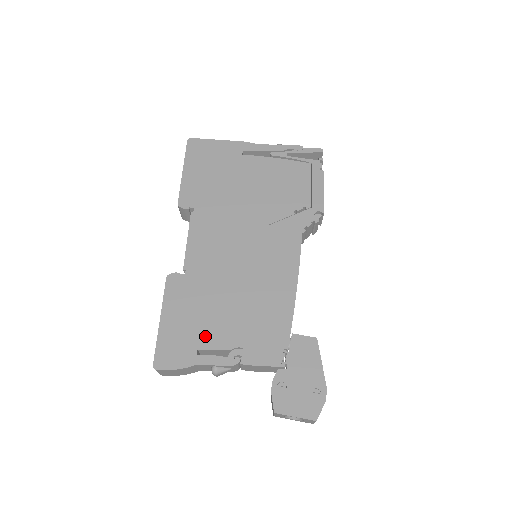
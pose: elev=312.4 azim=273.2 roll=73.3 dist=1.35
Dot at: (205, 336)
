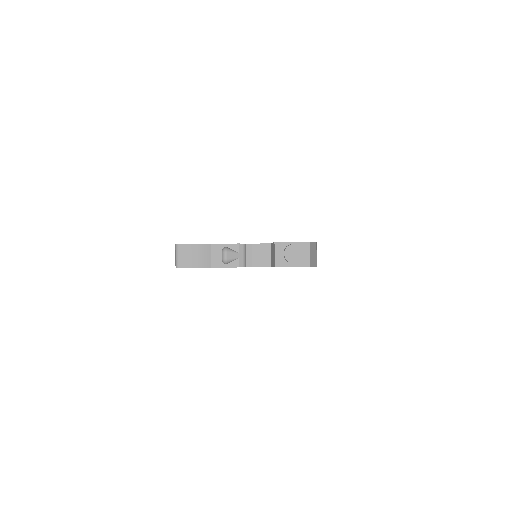
Dot at: occluded
